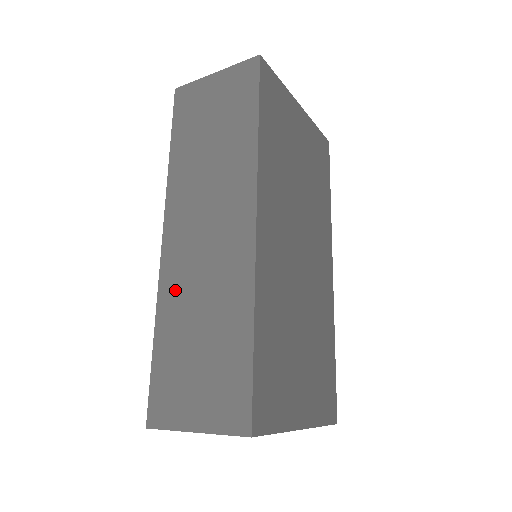
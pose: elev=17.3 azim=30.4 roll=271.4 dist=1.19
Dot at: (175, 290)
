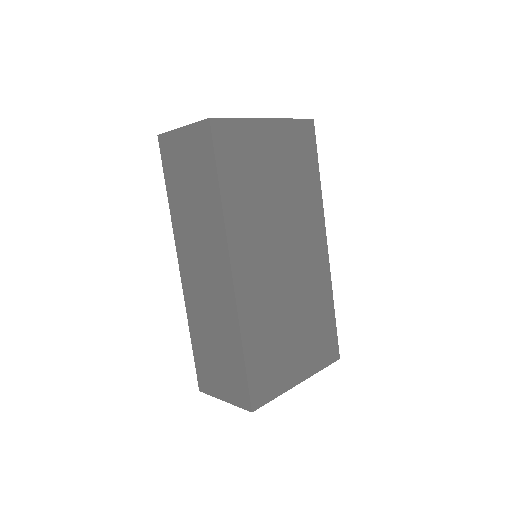
Dot at: (195, 309)
